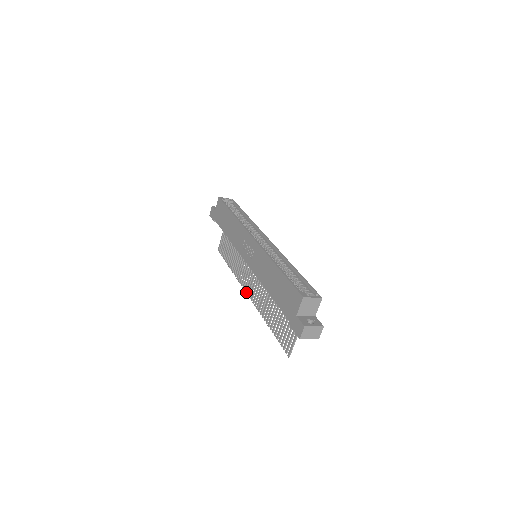
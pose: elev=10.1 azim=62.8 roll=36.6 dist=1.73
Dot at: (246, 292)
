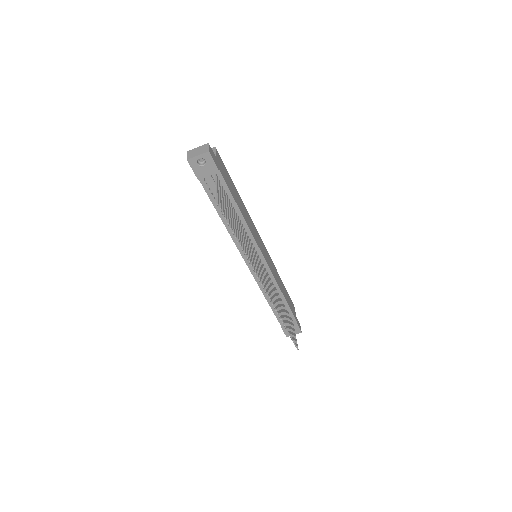
Dot at: occluded
